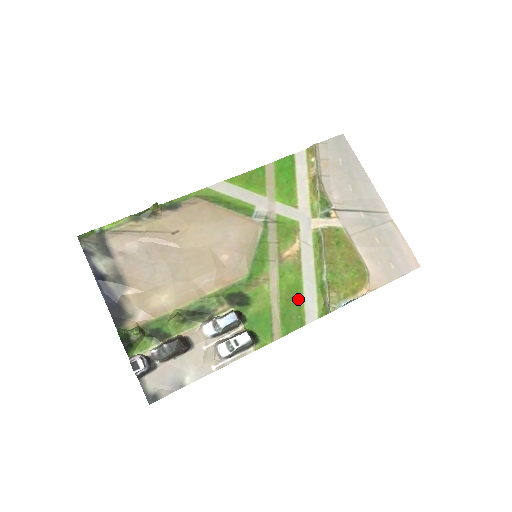
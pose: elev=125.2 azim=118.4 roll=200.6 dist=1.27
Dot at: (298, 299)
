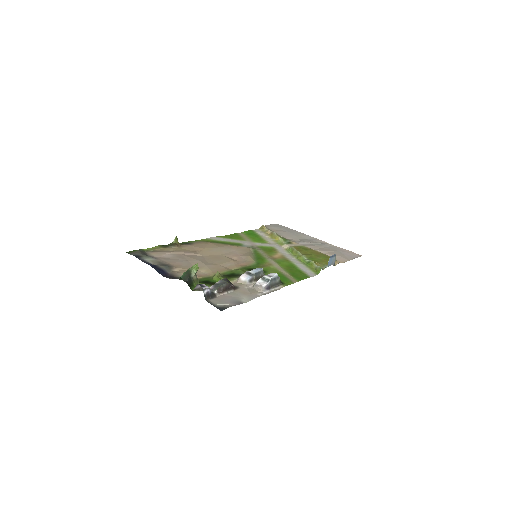
Dot at: (297, 269)
